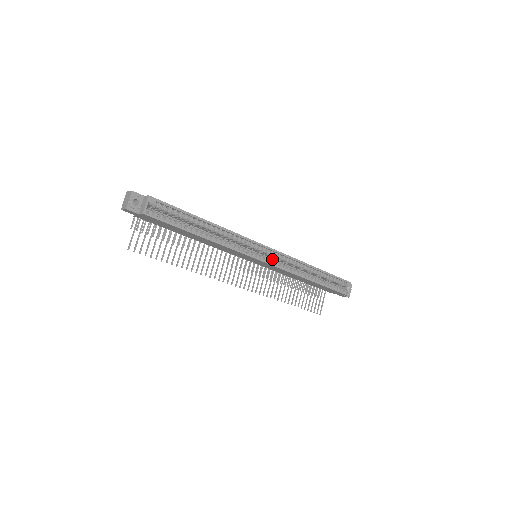
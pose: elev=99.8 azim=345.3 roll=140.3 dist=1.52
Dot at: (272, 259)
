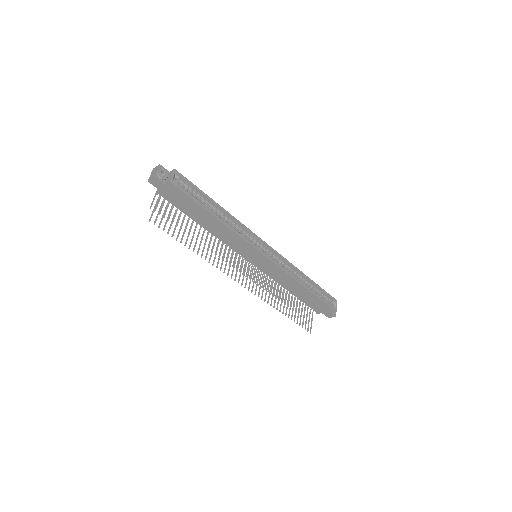
Dot at: occluded
